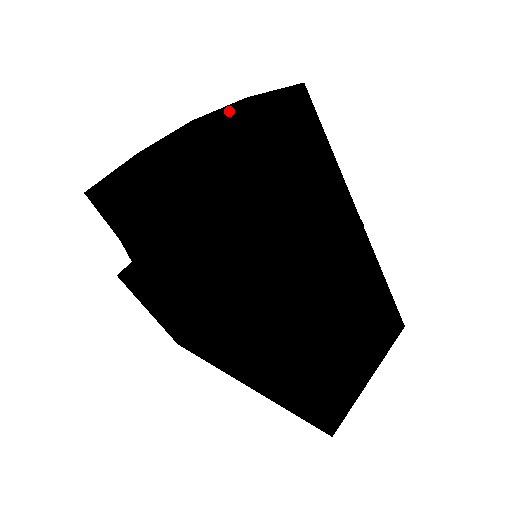
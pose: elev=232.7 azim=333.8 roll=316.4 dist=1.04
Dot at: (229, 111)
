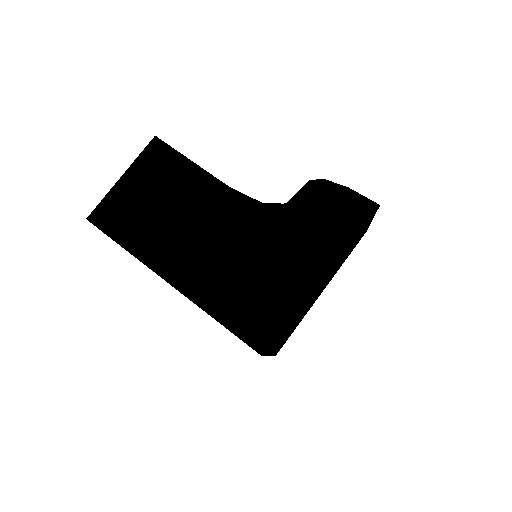
Dot at: occluded
